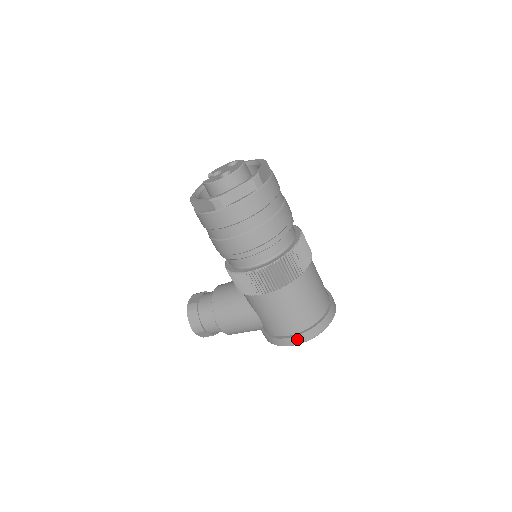
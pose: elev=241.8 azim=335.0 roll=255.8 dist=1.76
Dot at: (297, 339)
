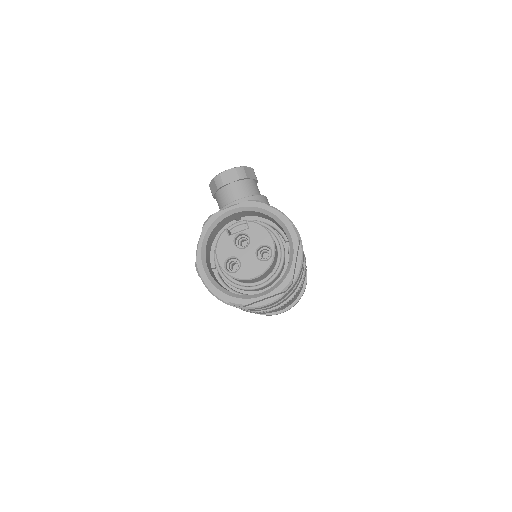
Dot at: occluded
